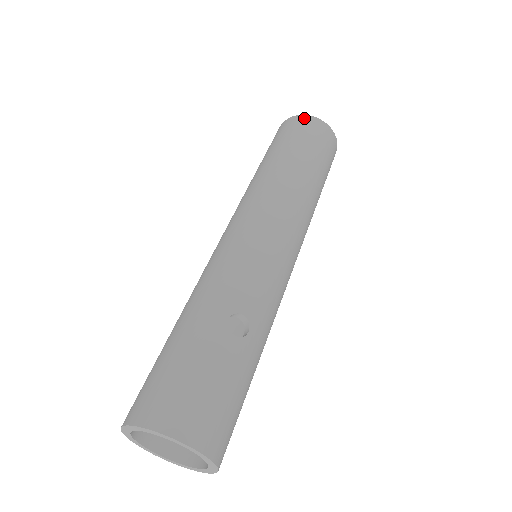
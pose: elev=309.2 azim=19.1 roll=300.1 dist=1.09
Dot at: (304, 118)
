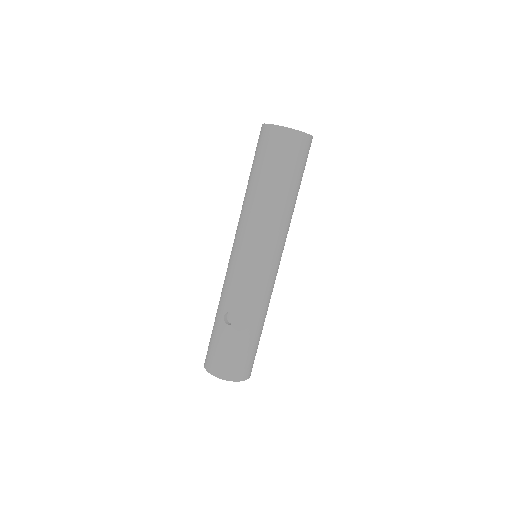
Dot at: (263, 129)
